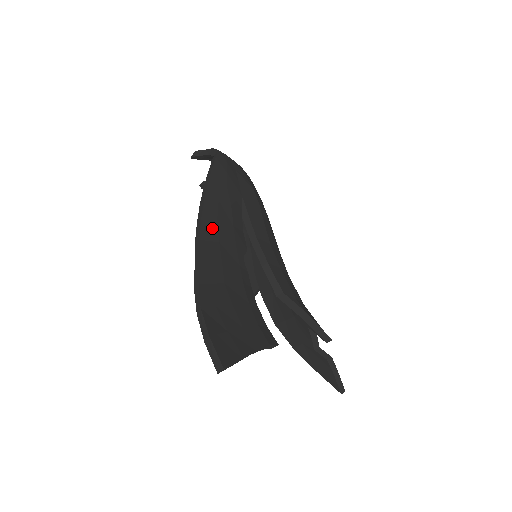
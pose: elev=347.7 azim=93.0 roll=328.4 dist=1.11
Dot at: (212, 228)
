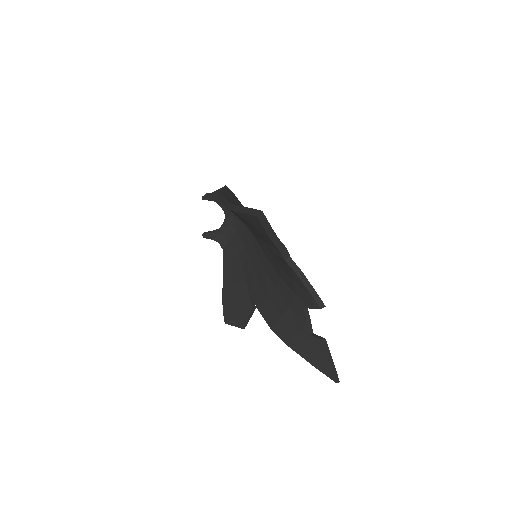
Dot at: (231, 201)
